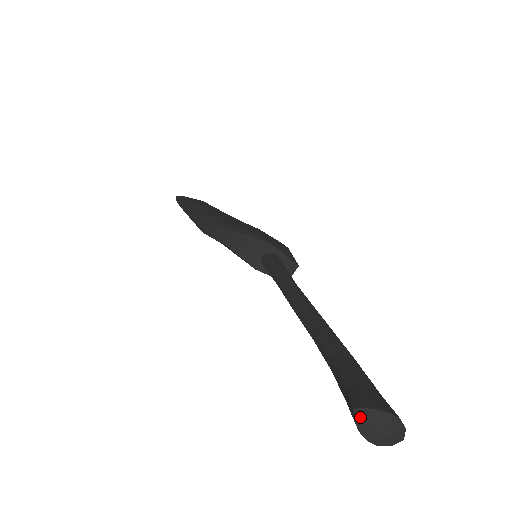
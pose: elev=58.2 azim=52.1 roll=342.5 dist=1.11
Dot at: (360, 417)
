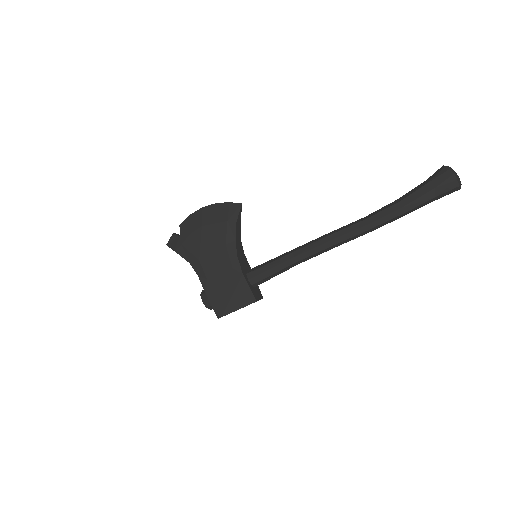
Dot at: (448, 166)
